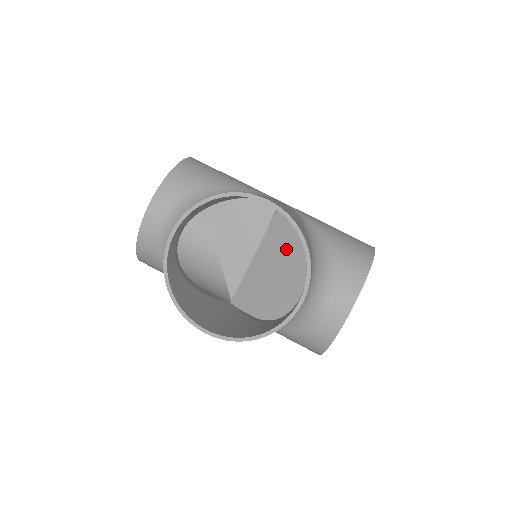
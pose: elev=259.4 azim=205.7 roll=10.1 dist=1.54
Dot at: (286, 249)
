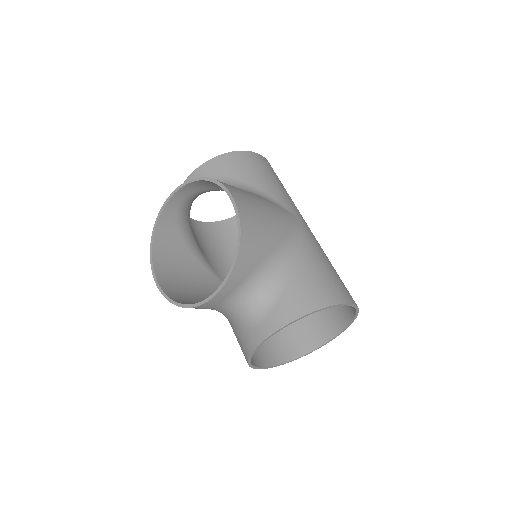
Dot at: occluded
